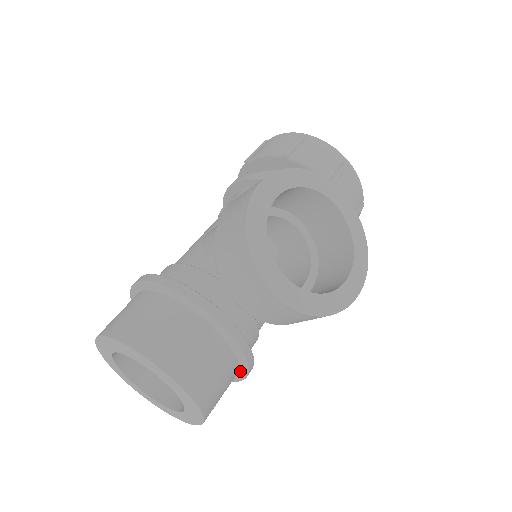
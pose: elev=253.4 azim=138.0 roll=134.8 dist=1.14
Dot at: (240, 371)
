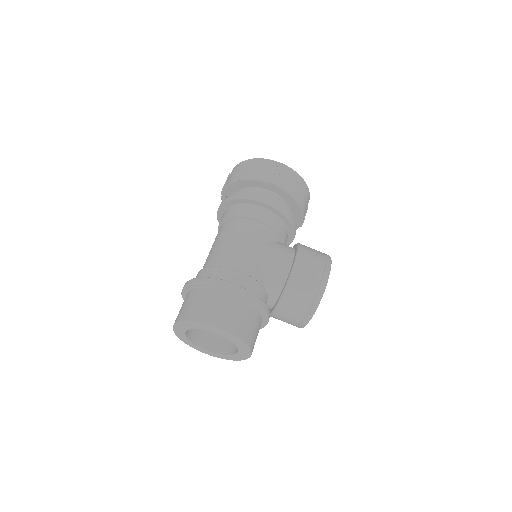
Dot at: occluded
